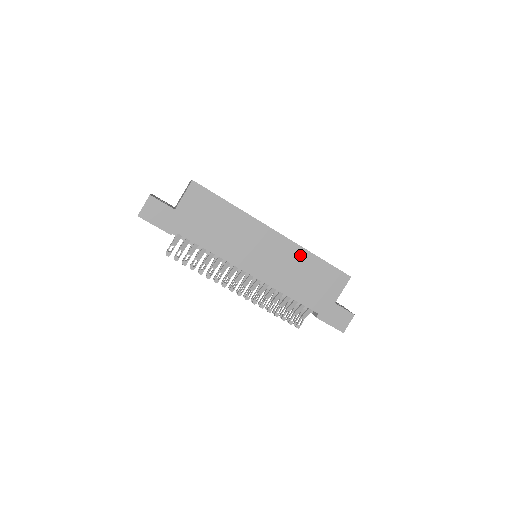
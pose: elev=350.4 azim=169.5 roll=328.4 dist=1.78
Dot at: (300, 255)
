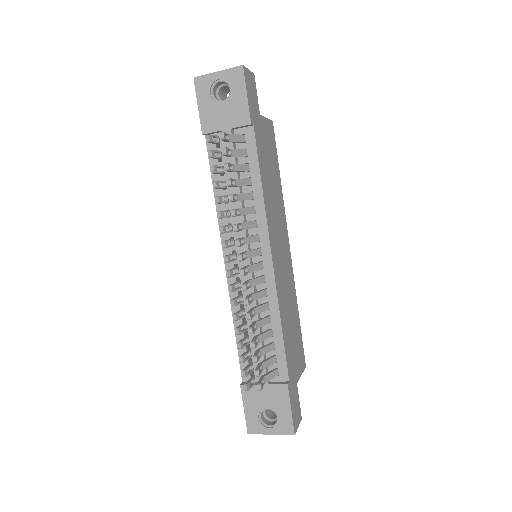
Dot at: (293, 294)
